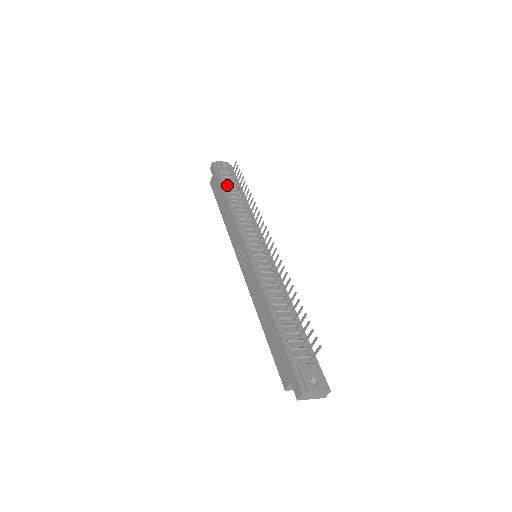
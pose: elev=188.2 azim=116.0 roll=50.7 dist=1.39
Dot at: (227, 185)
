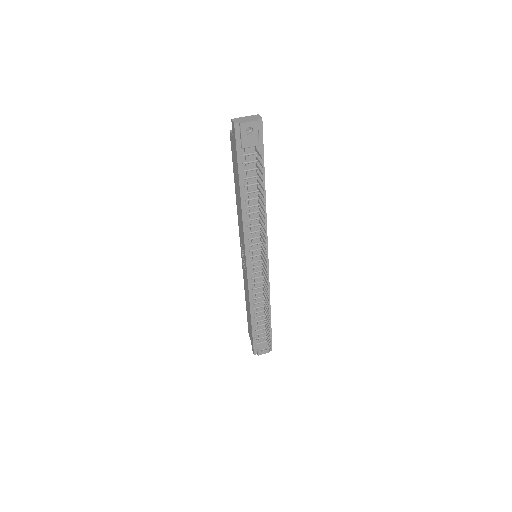
Dot at: (246, 172)
